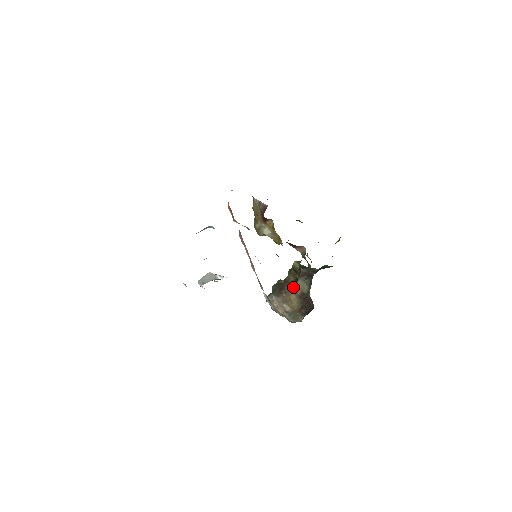
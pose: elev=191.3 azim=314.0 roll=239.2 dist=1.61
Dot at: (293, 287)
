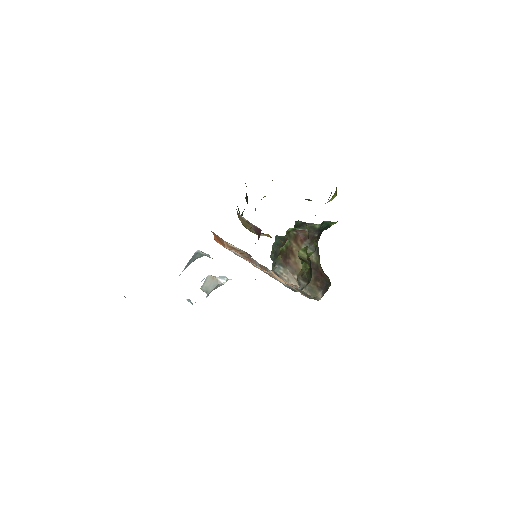
Dot at: (307, 281)
